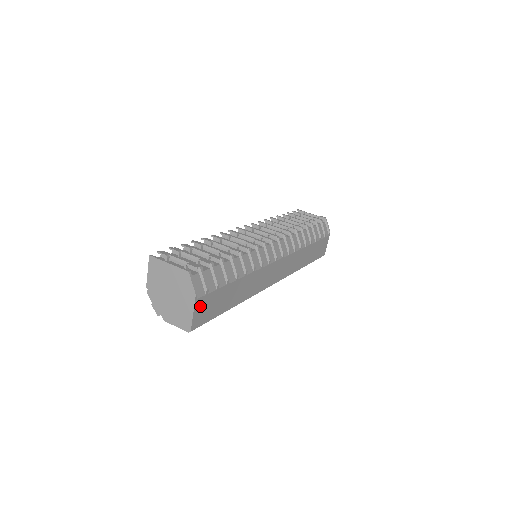
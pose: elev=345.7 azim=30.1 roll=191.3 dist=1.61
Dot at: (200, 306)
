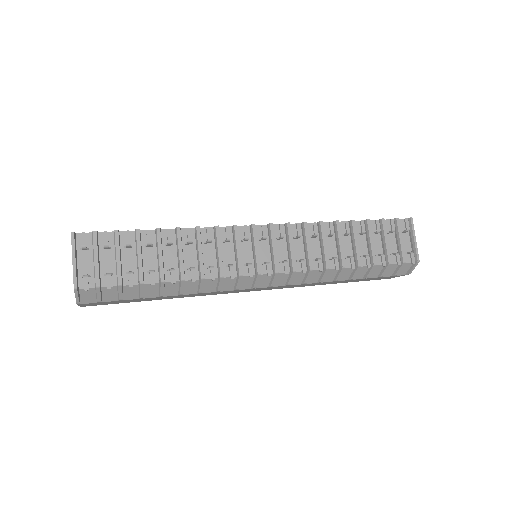
Dot at: (90, 304)
